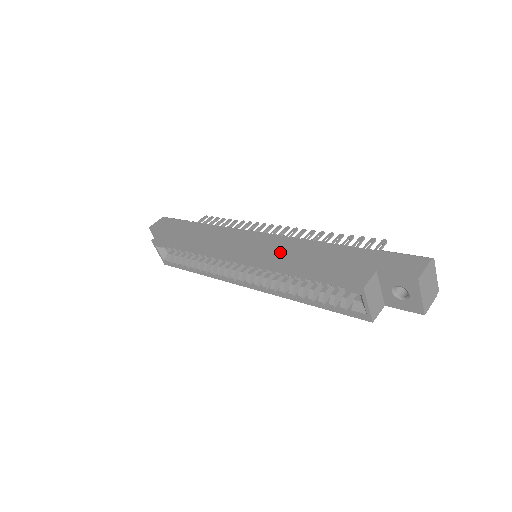
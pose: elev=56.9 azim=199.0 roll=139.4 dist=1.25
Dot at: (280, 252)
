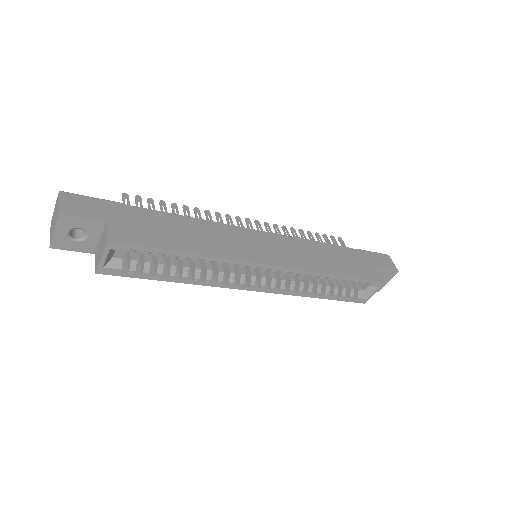
Dot at: (304, 255)
